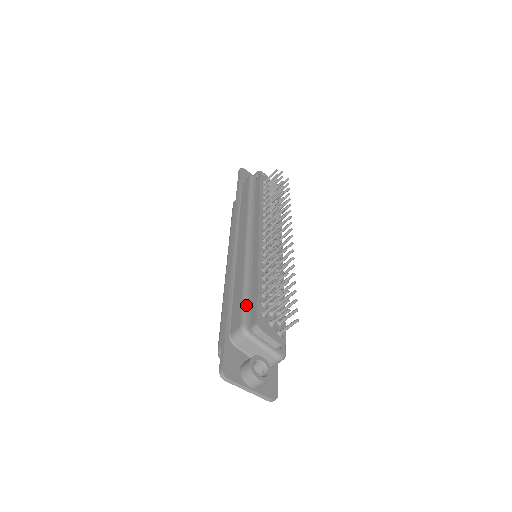
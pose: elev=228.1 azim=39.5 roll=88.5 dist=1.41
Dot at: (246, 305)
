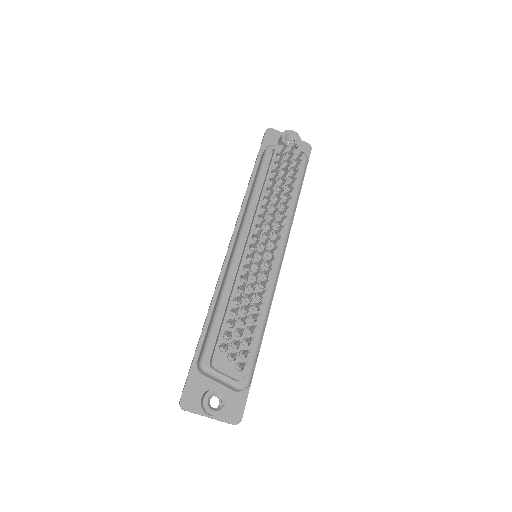
Dot at: (210, 337)
